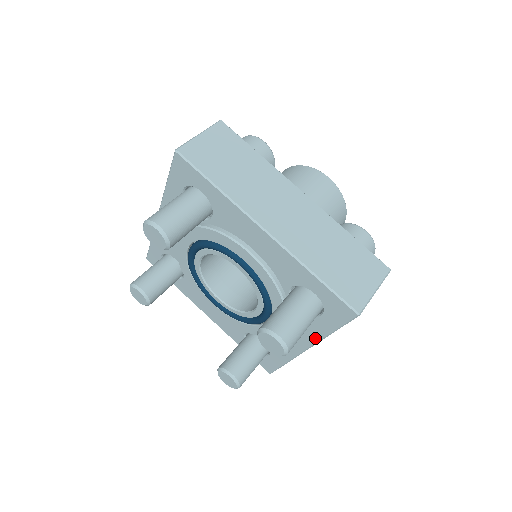
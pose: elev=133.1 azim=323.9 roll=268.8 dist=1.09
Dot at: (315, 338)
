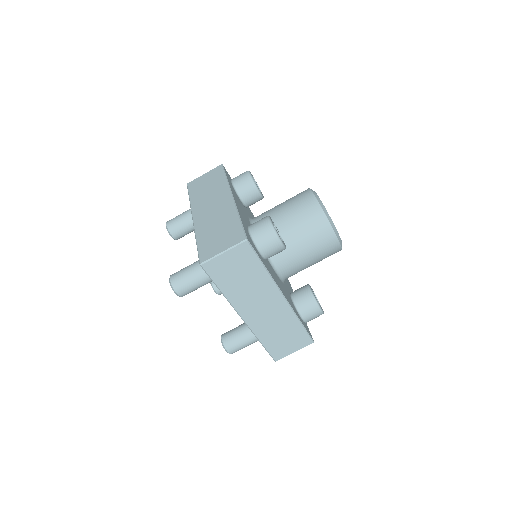
Dot at: occluded
